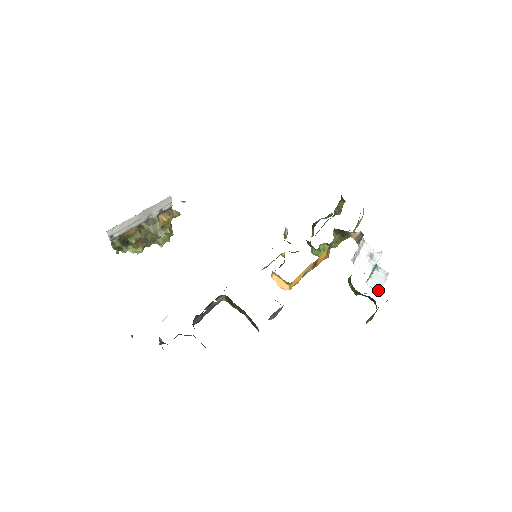
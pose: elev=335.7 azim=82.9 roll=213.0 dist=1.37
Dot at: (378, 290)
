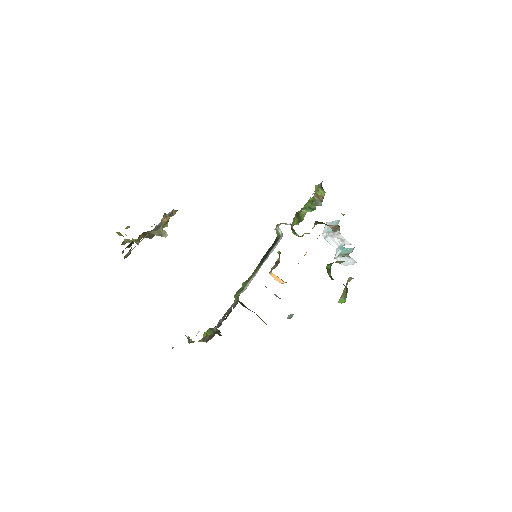
Dot at: (344, 265)
